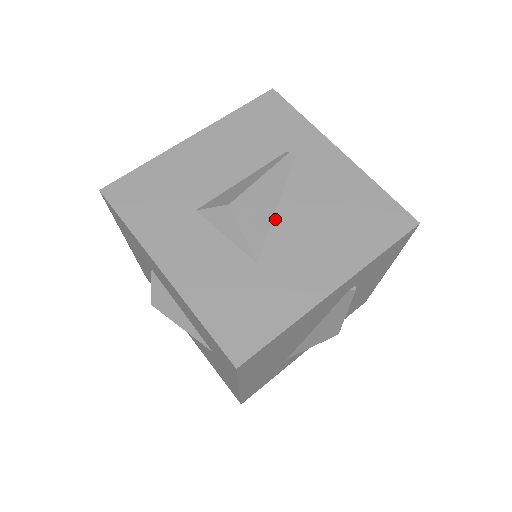
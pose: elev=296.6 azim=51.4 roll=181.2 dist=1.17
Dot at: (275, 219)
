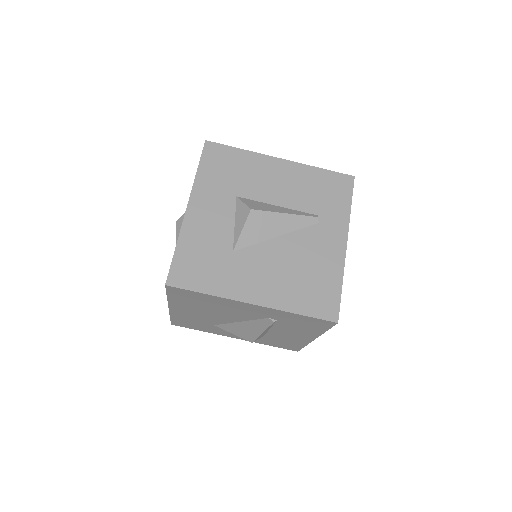
Dot at: (268, 241)
